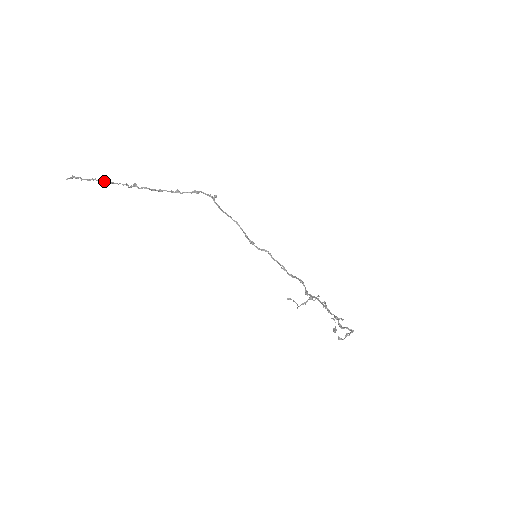
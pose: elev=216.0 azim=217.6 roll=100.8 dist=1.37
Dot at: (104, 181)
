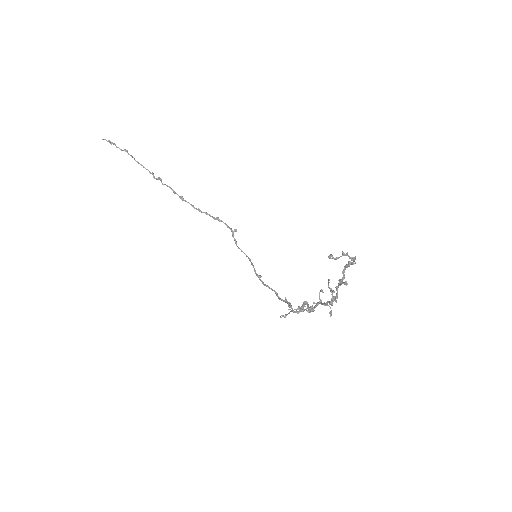
Dot at: (134, 158)
